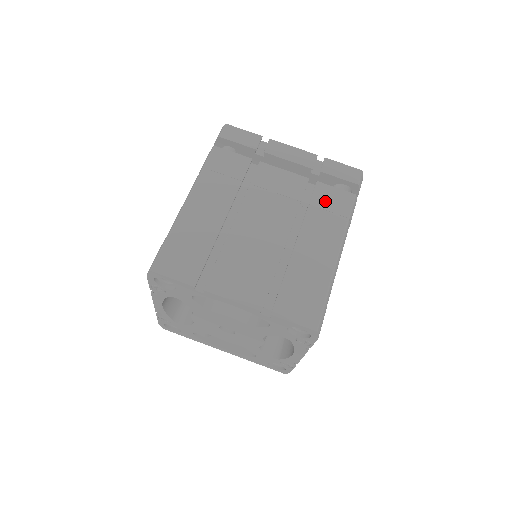
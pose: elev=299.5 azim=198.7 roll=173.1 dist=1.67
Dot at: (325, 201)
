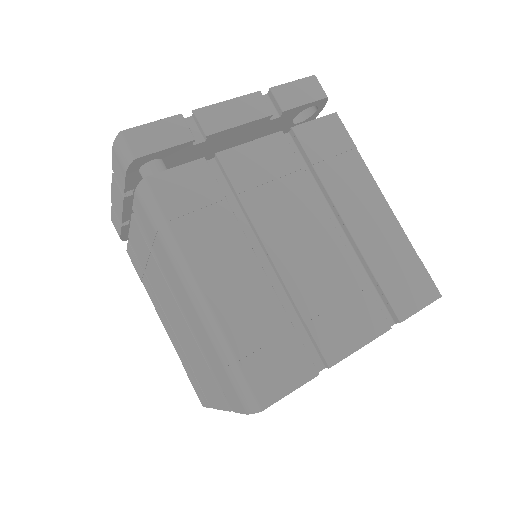
Dot at: (321, 146)
